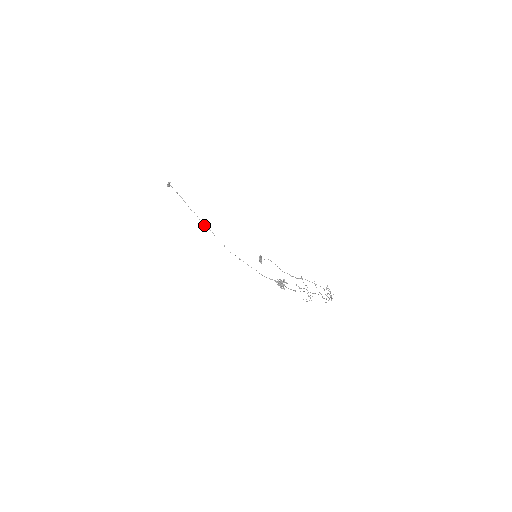
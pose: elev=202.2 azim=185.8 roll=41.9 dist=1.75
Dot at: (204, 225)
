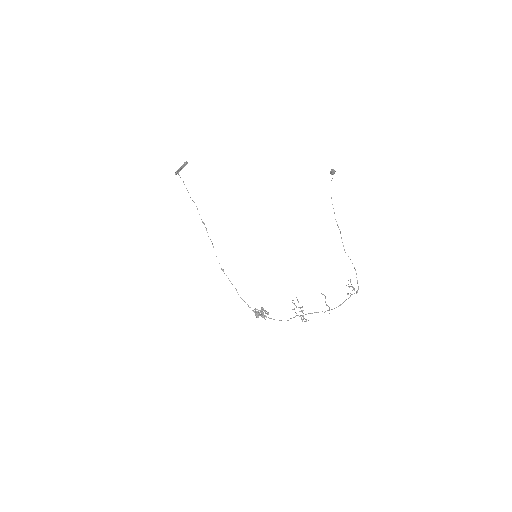
Dot at: occluded
